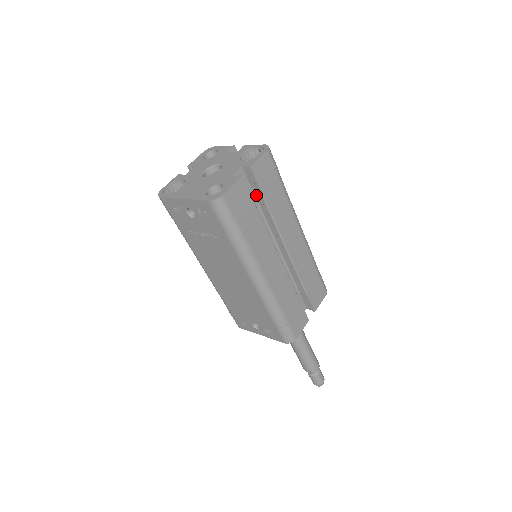
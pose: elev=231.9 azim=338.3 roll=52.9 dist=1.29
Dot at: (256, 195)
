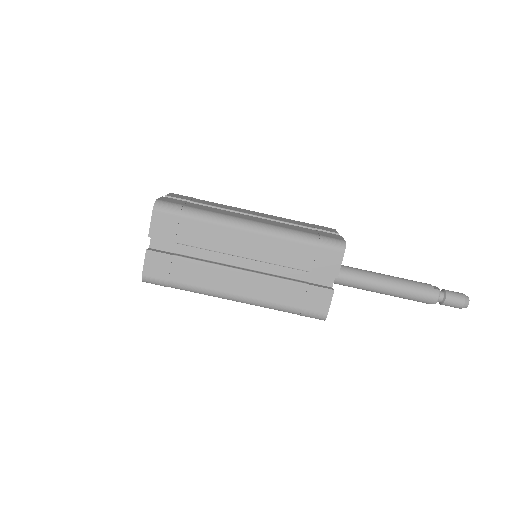
Dot at: occluded
